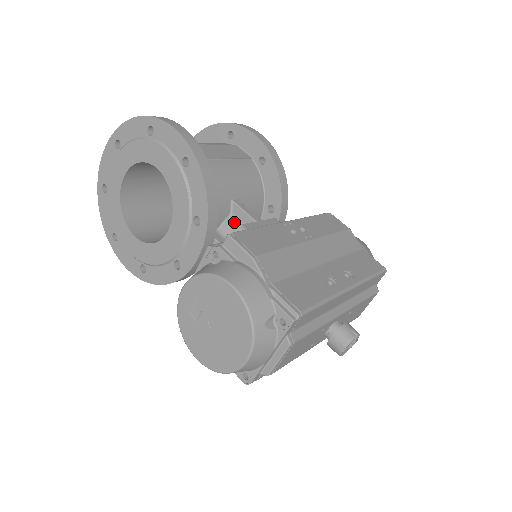
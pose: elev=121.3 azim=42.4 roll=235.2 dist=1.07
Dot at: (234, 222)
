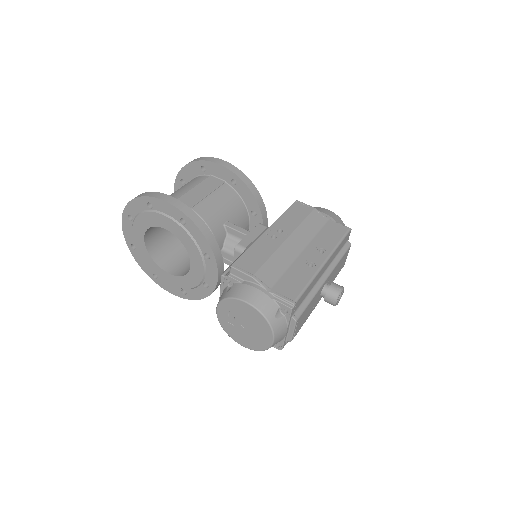
Dot at: (232, 239)
